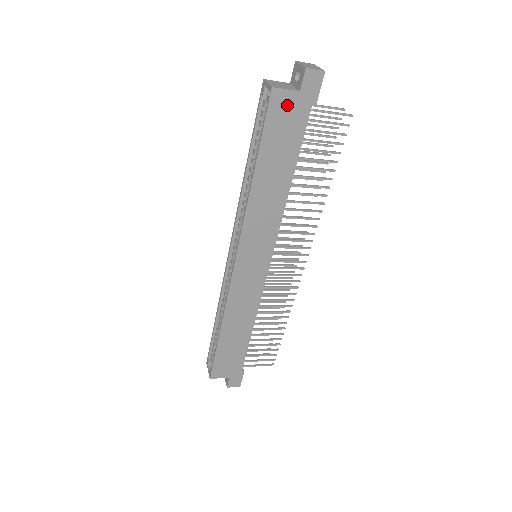
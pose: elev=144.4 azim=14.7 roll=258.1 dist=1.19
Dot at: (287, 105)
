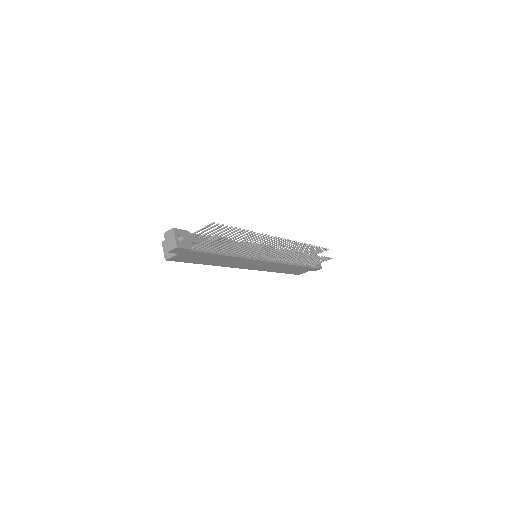
Dot at: (181, 257)
